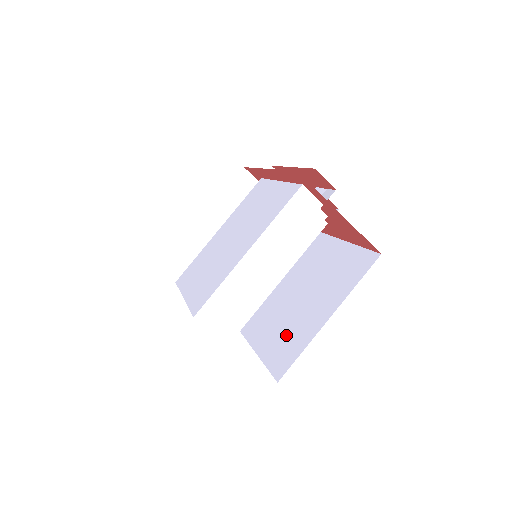
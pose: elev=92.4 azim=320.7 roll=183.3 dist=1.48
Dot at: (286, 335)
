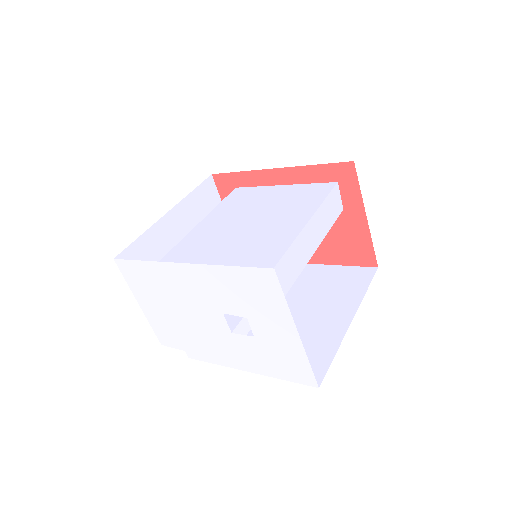
Dot at: occluded
